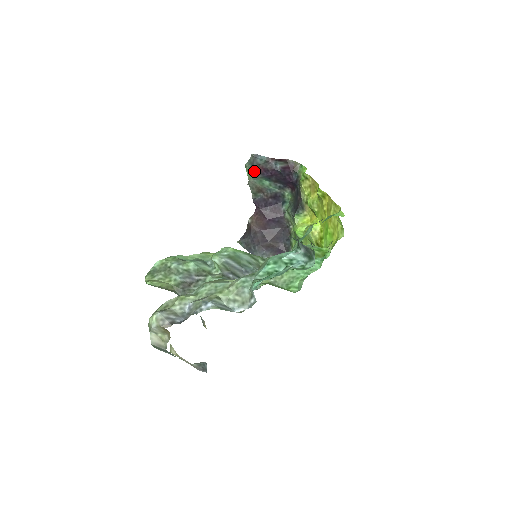
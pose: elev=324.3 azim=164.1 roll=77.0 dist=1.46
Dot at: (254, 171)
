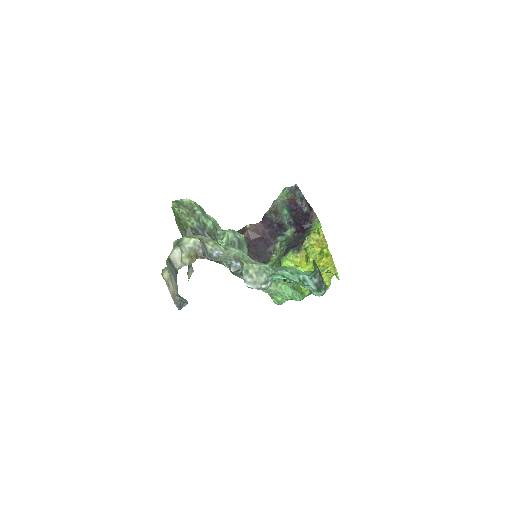
Dot at: (288, 197)
